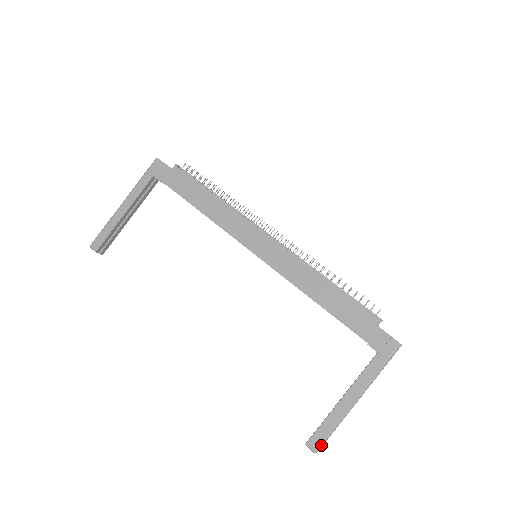
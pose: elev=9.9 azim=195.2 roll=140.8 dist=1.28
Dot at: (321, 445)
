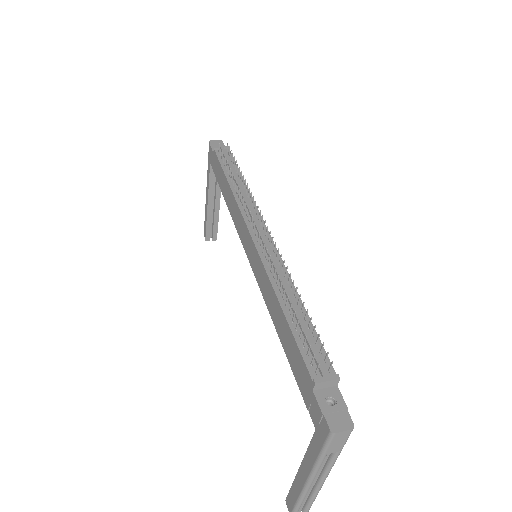
Dot at: out of frame
